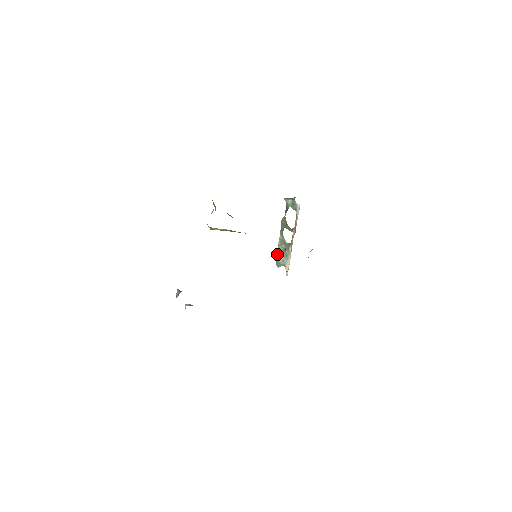
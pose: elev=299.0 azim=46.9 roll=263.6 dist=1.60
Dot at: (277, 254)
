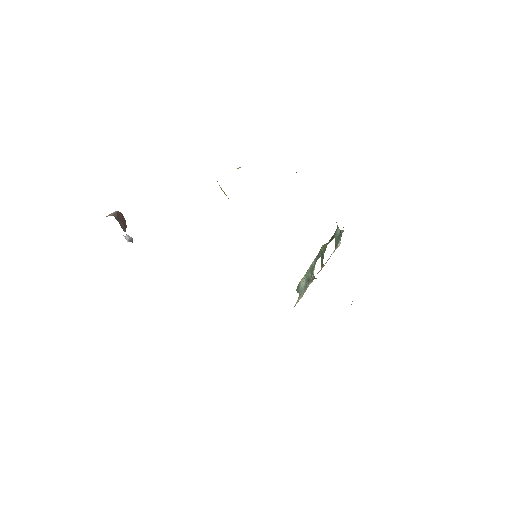
Dot at: (303, 277)
